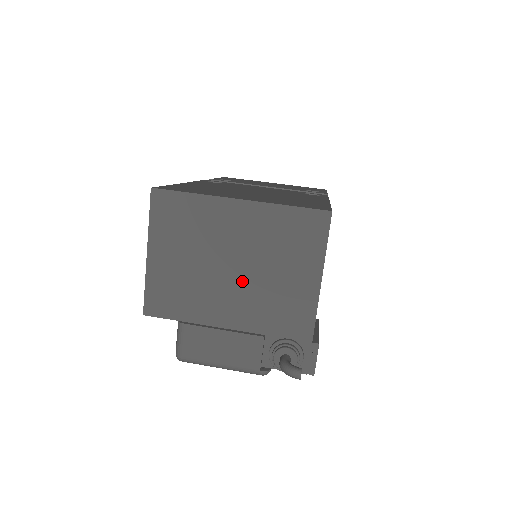
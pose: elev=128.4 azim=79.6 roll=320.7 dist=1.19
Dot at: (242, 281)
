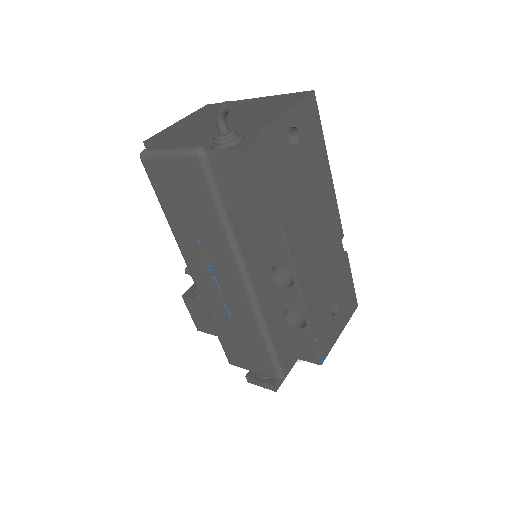
Dot at: (227, 120)
